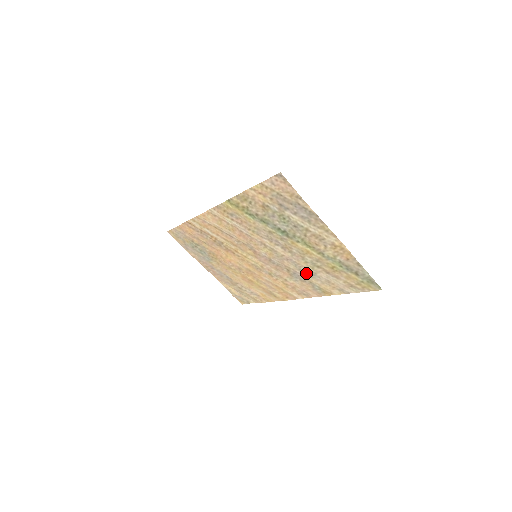
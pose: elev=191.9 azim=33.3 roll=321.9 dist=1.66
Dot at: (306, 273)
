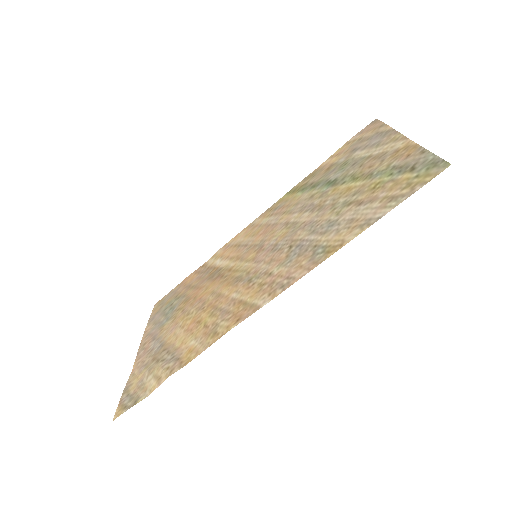
Dot at: (320, 231)
